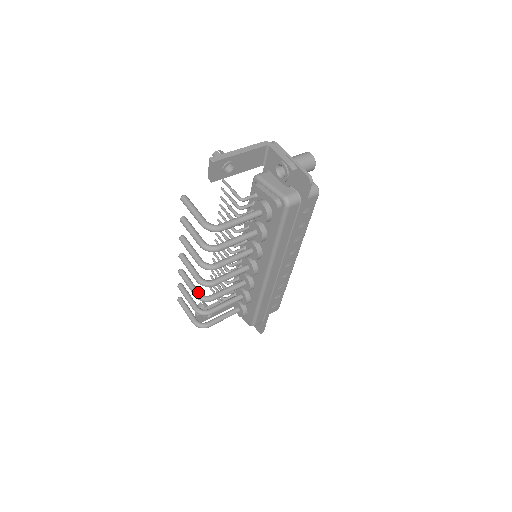
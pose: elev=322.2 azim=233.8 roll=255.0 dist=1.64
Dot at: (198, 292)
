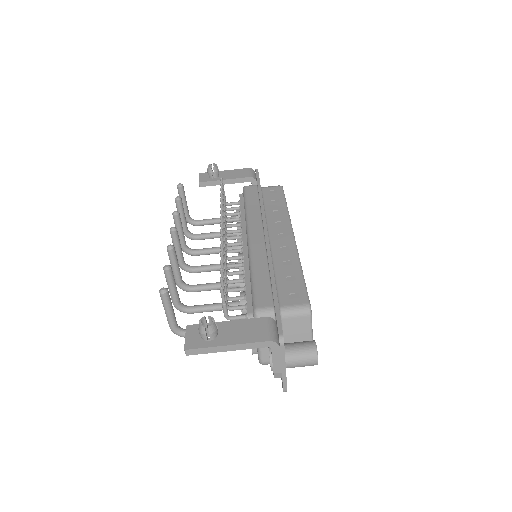
Dot at: (183, 246)
